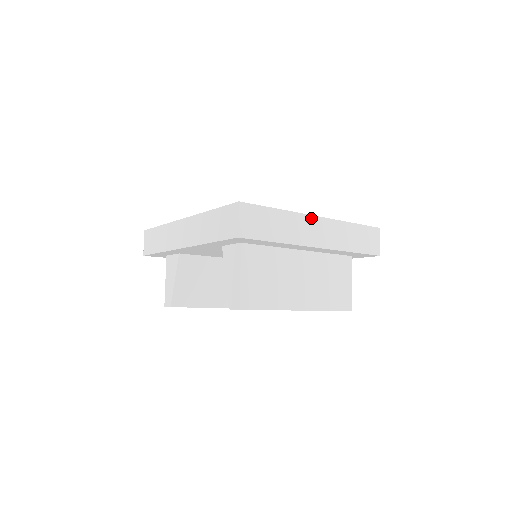
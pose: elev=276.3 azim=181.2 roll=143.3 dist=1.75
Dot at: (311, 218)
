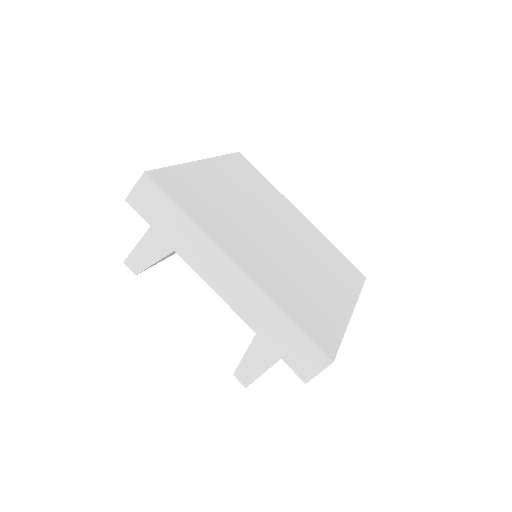
Dot at: occluded
